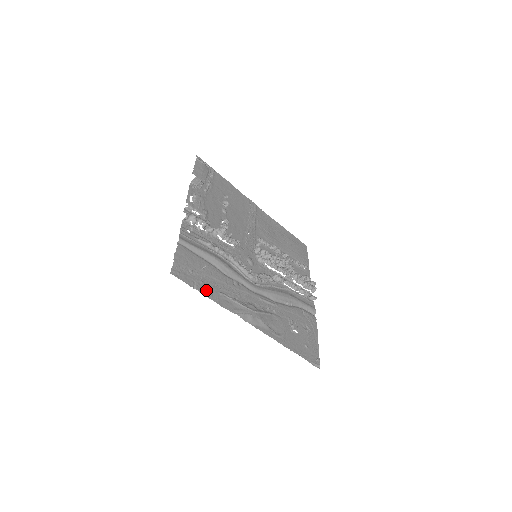
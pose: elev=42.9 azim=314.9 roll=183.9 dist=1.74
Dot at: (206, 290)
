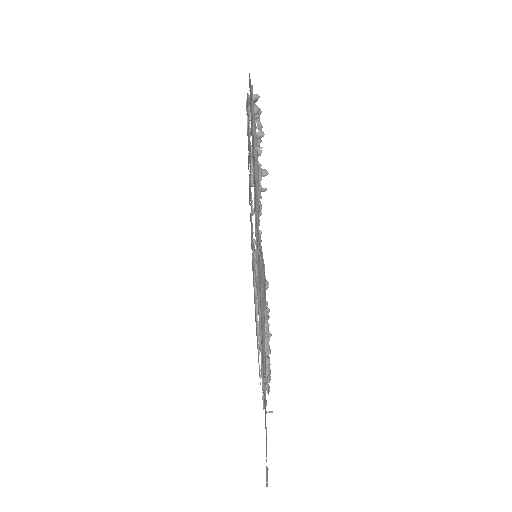
Dot at: occluded
